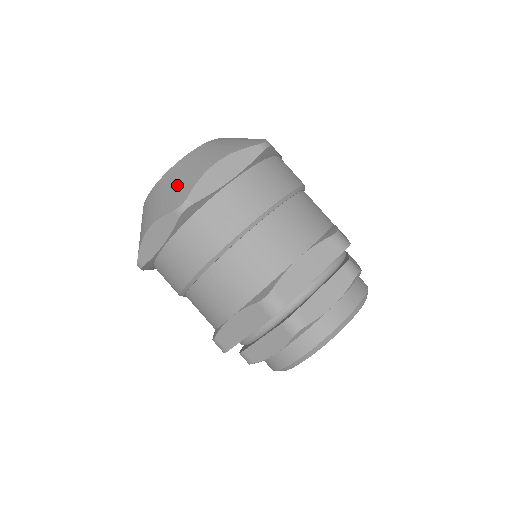
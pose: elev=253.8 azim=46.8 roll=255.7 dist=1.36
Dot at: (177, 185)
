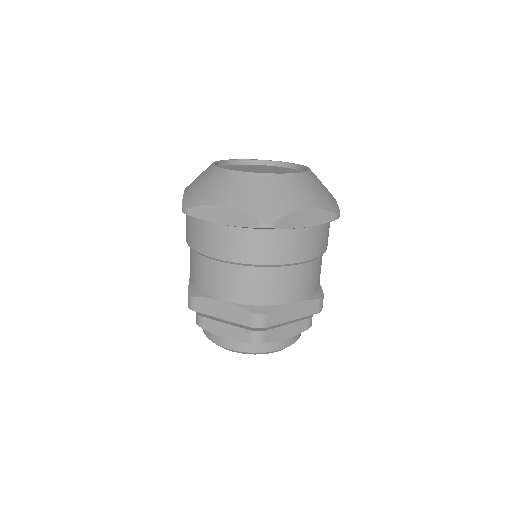
Dot at: (271, 199)
